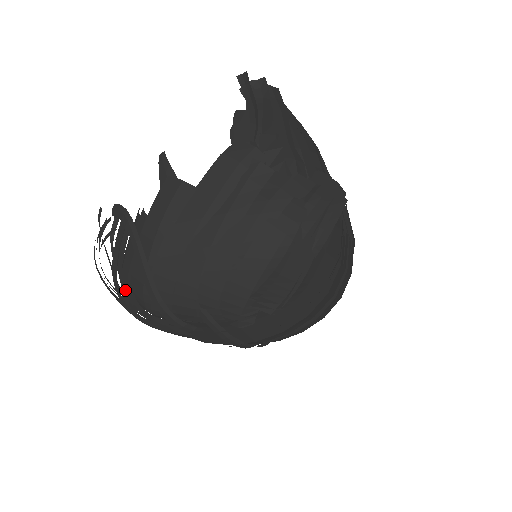
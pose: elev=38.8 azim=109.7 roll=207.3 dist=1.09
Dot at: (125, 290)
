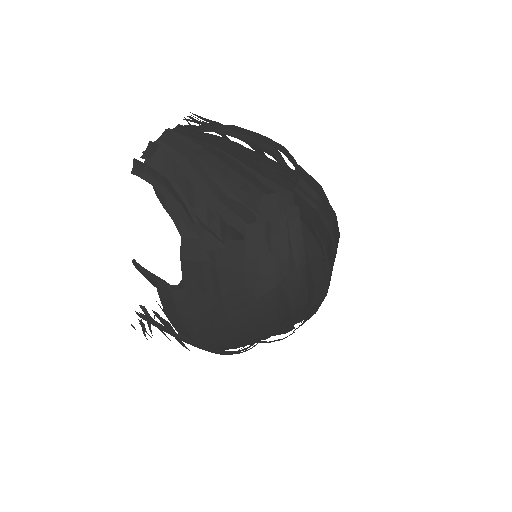
Dot at: occluded
